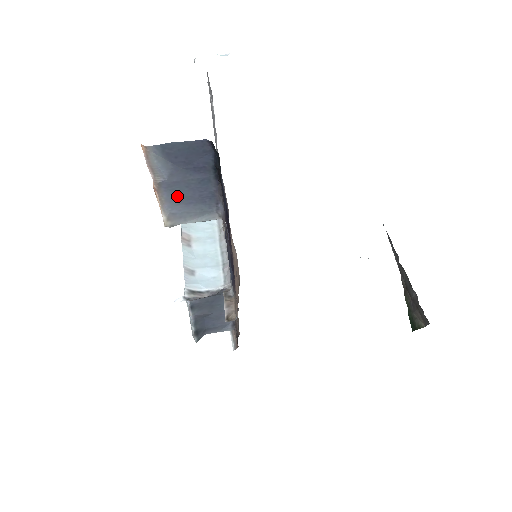
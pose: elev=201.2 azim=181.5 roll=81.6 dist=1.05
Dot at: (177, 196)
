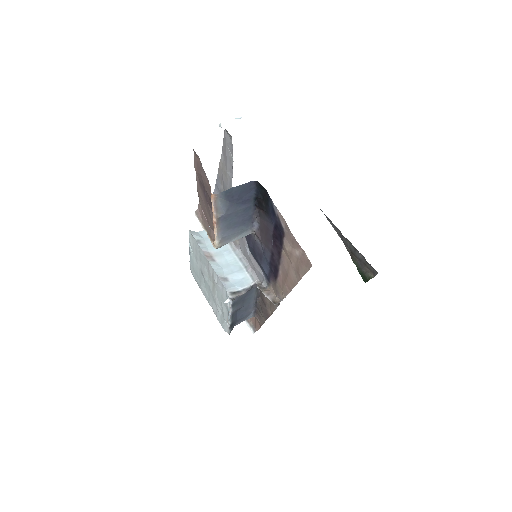
Dot at: (228, 224)
